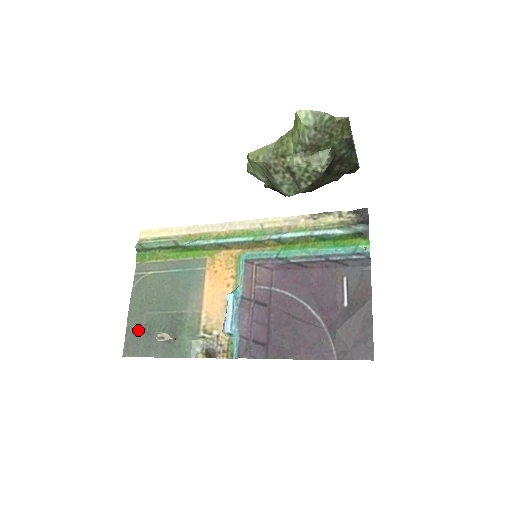
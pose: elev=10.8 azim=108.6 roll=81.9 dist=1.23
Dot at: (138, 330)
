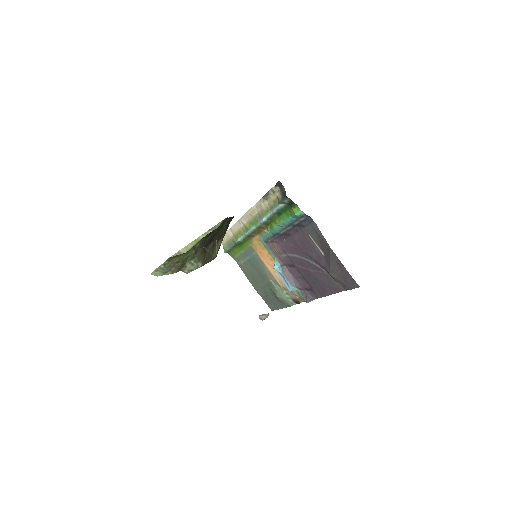
Dot at: (264, 296)
